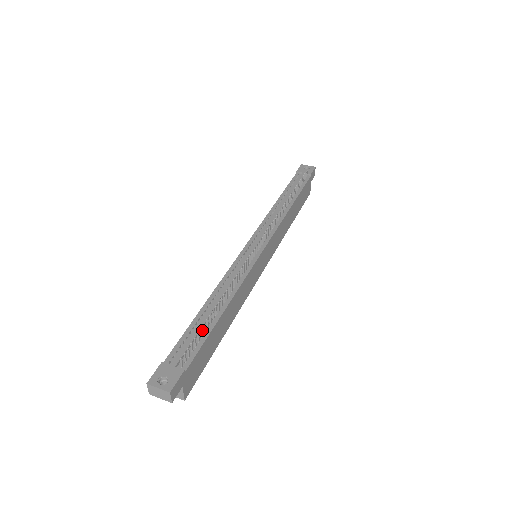
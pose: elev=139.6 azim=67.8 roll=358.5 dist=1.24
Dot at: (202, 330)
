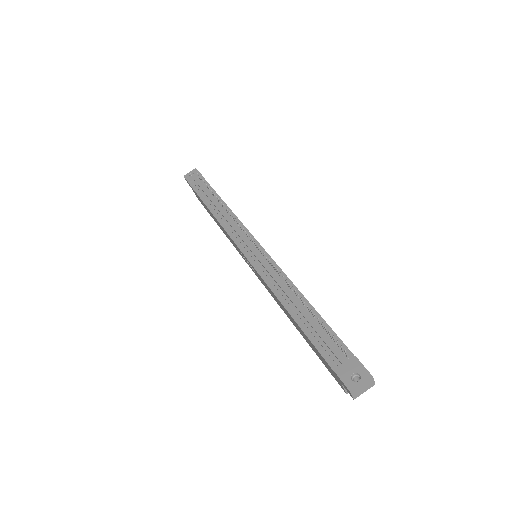
Dot at: (318, 326)
